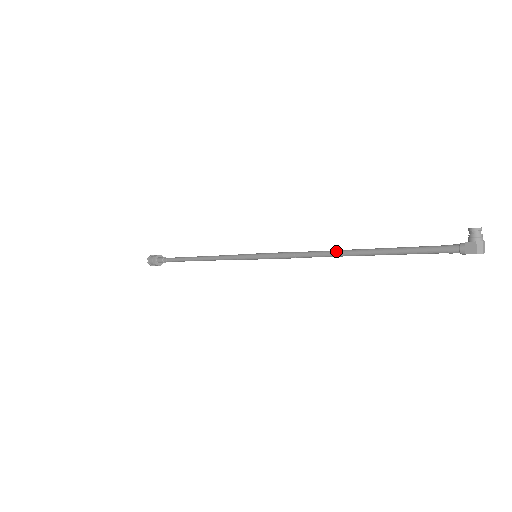
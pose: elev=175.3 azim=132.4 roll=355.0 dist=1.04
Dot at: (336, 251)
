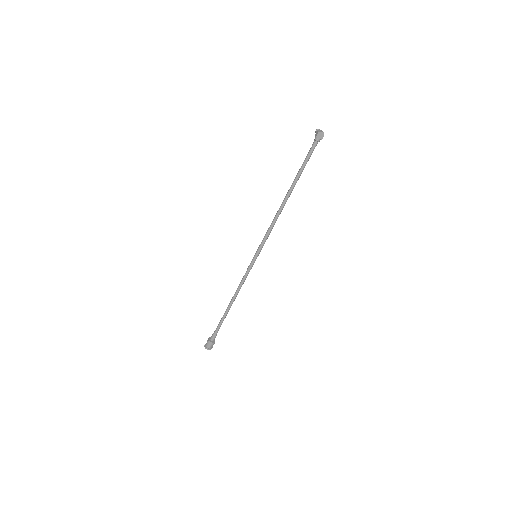
Dot at: (283, 201)
